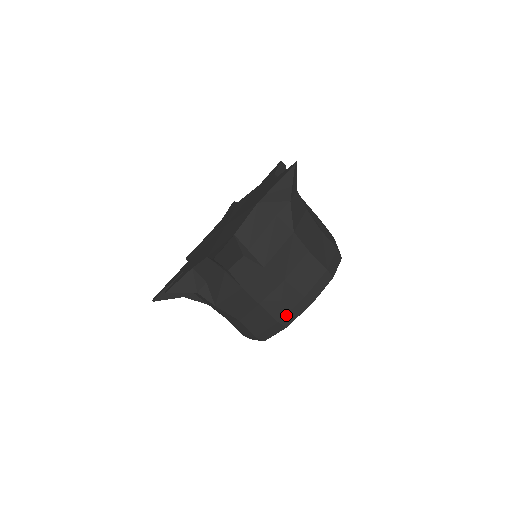
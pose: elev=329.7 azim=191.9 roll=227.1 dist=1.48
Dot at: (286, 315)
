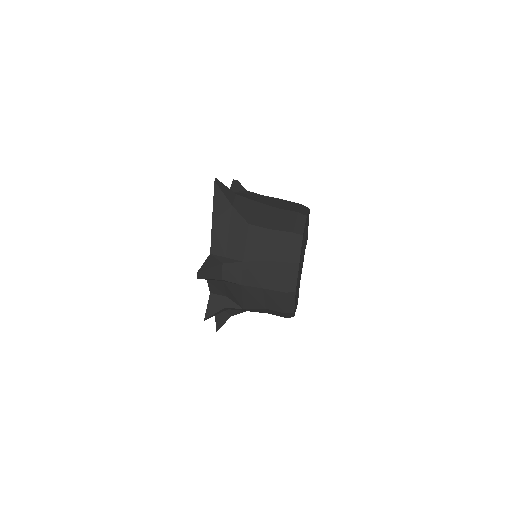
Dot at: (287, 284)
